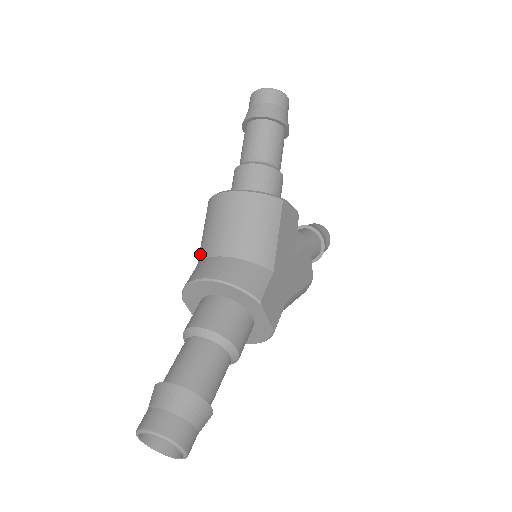
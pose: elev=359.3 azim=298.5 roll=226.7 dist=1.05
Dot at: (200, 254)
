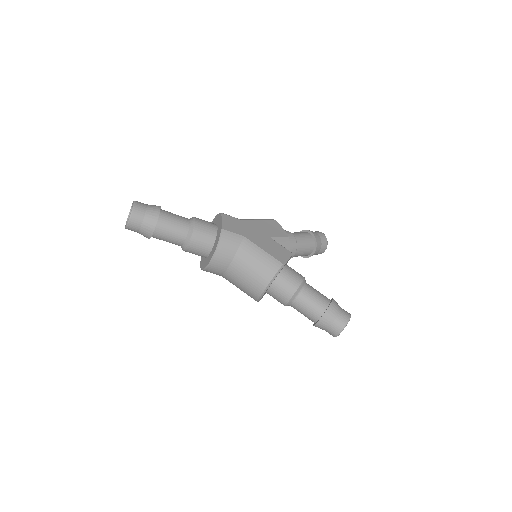
Dot at: occluded
